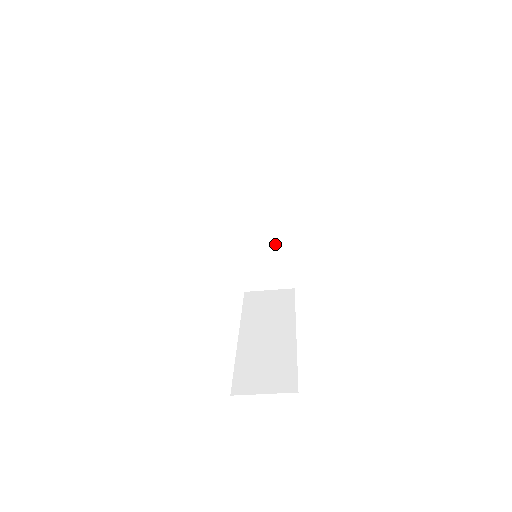
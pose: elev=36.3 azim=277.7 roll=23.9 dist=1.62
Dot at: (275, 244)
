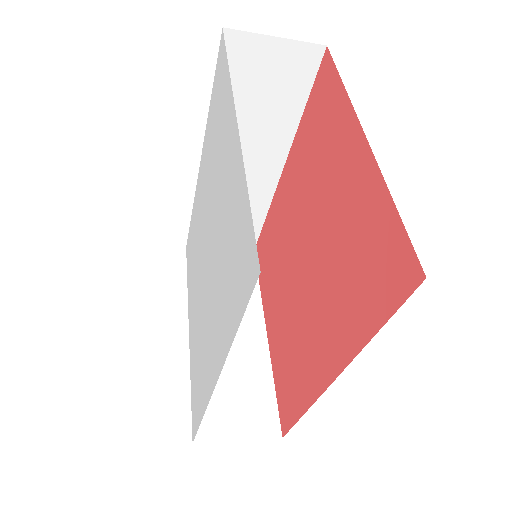
Dot at: (250, 200)
